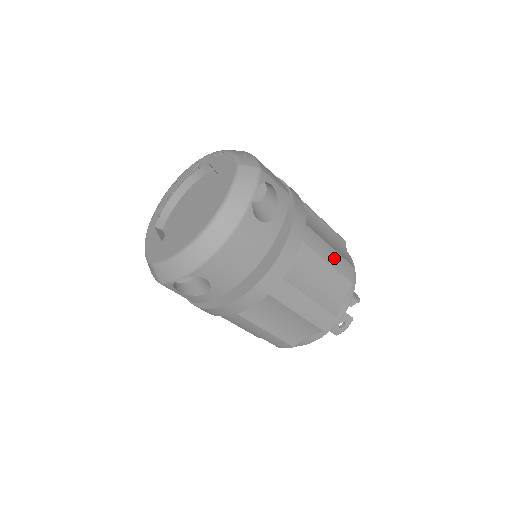
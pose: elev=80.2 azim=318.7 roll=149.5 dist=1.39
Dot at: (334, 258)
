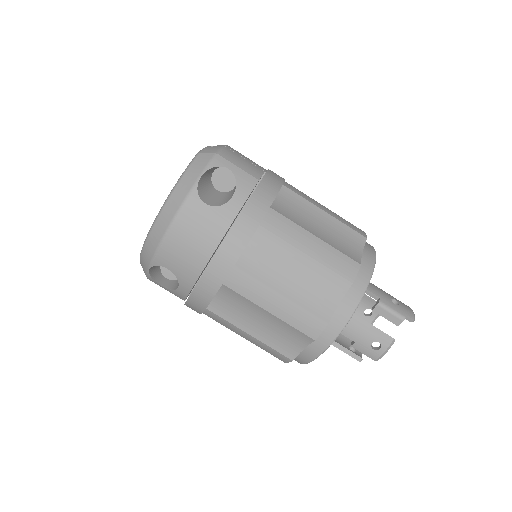
Dot at: (318, 249)
